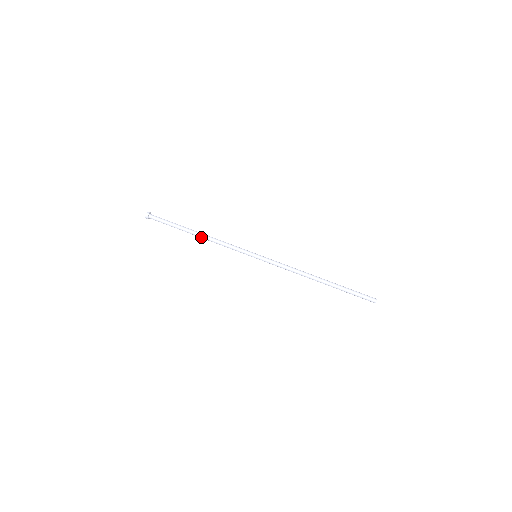
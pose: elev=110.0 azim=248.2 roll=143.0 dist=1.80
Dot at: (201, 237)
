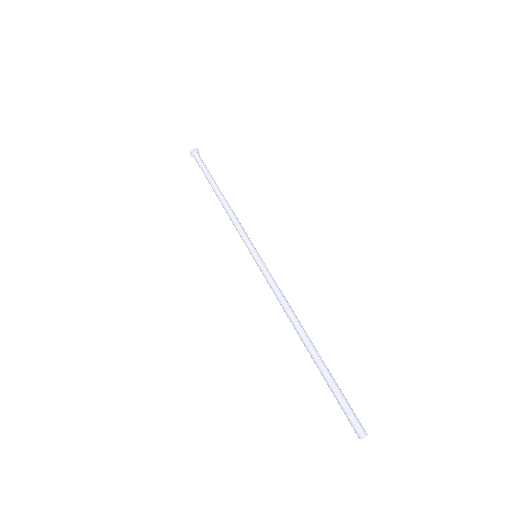
Dot at: (220, 201)
